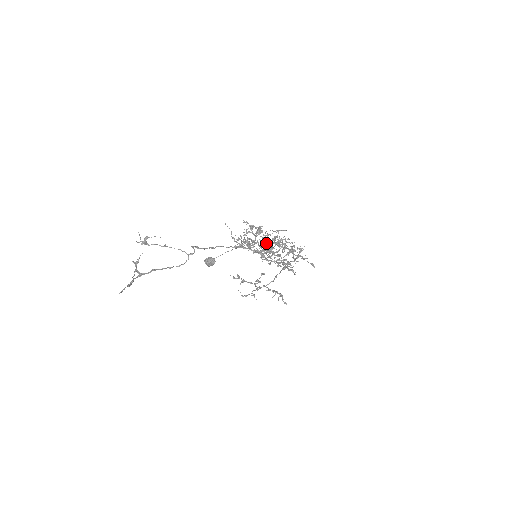
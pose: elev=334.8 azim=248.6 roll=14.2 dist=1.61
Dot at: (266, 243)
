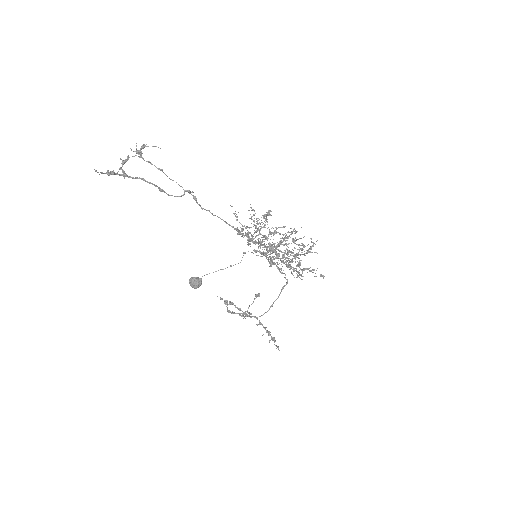
Dot at: occluded
